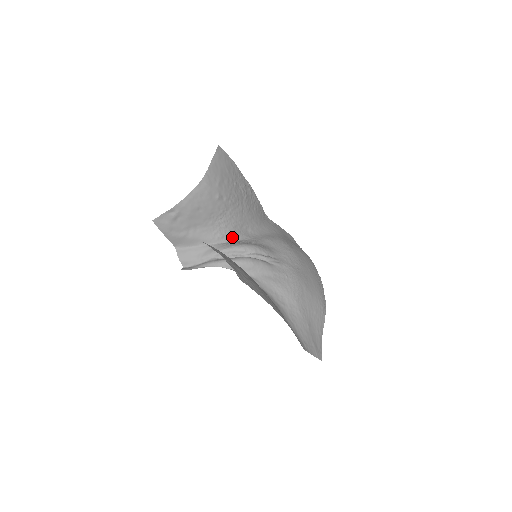
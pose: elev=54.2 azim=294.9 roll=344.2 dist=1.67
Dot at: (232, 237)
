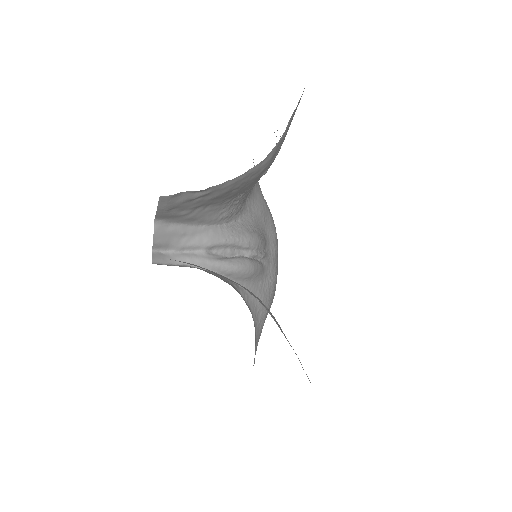
Dot at: (234, 215)
